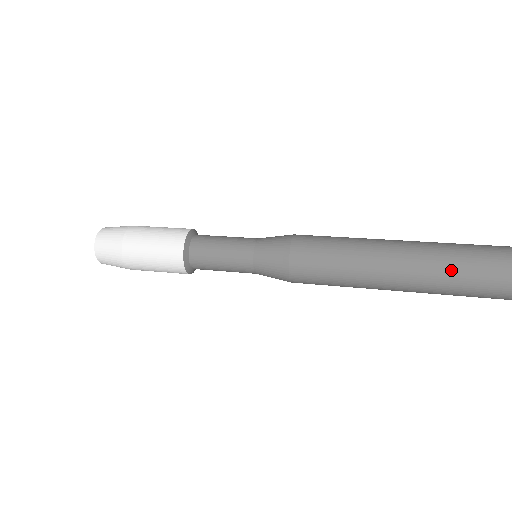
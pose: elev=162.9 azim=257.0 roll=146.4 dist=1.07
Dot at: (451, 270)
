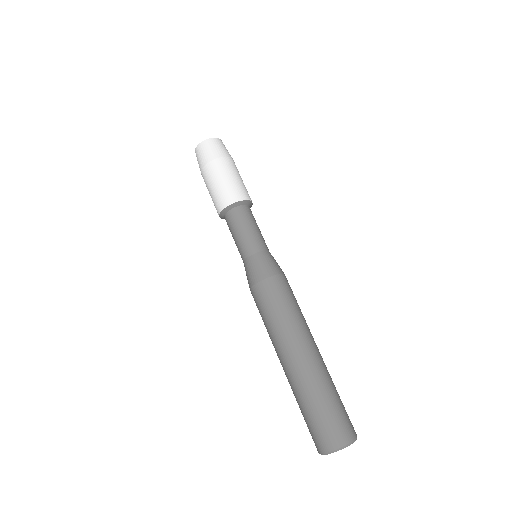
Dot at: occluded
